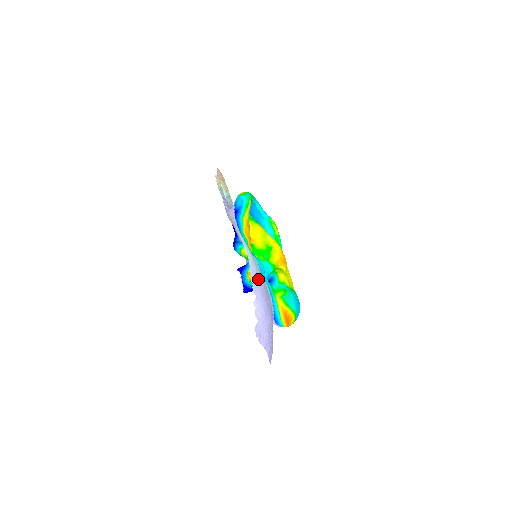
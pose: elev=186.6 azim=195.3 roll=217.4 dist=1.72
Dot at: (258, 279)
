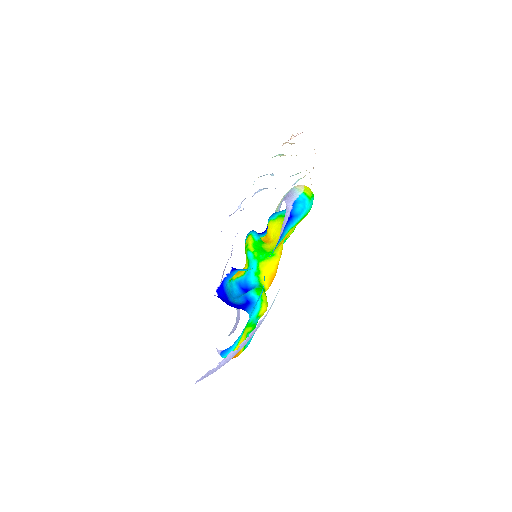
Dot at: (255, 331)
